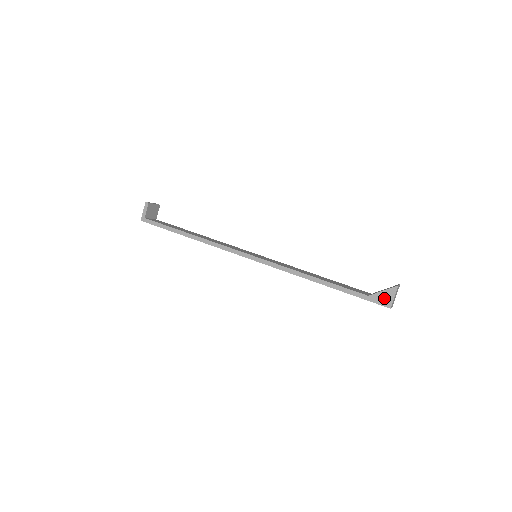
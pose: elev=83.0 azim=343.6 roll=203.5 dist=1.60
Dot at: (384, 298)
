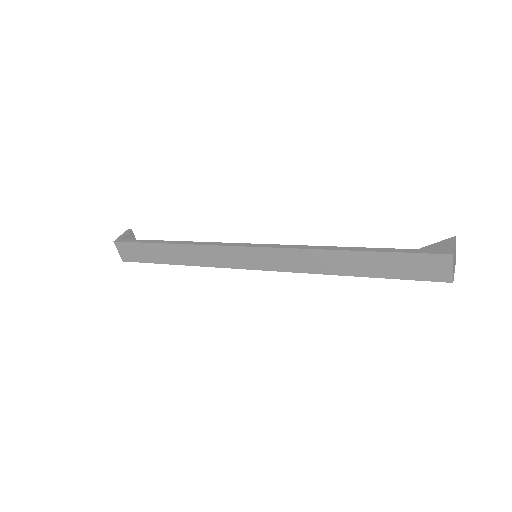
Dot at: (440, 247)
